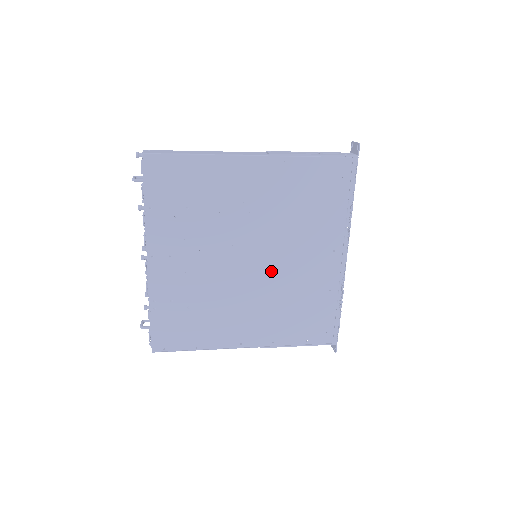
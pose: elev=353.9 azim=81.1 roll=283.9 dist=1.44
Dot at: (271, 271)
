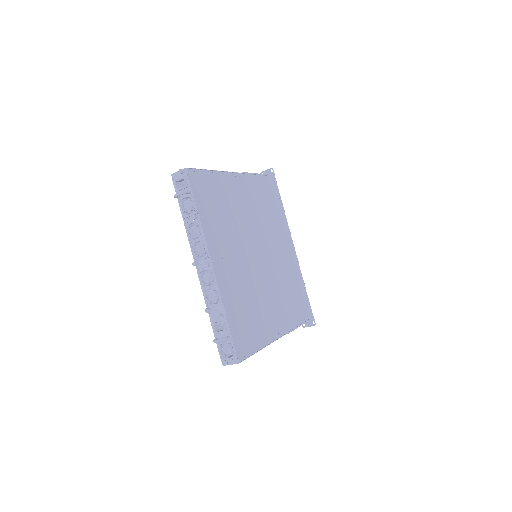
Dot at: (271, 263)
